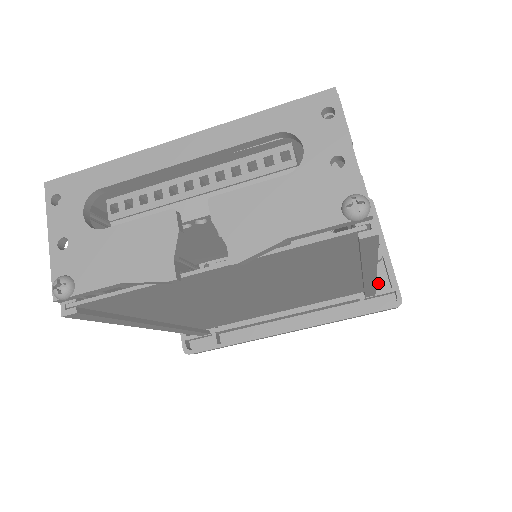
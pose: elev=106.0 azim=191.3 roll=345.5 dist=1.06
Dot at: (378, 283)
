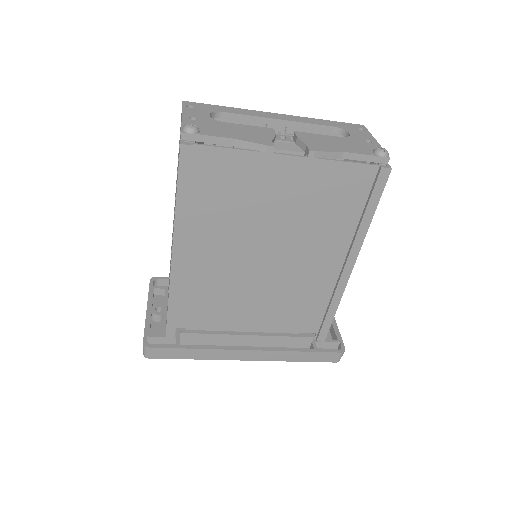
Dot at: occluded
